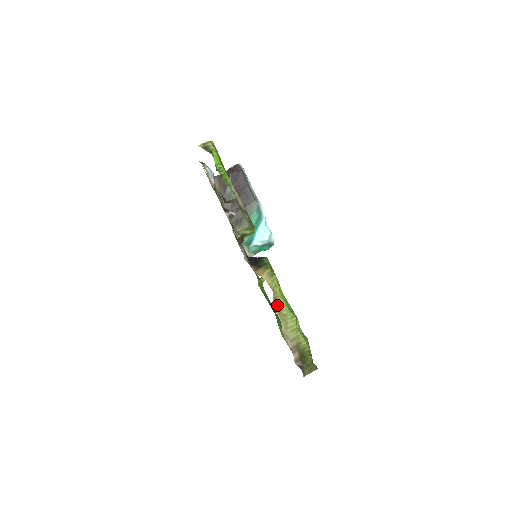
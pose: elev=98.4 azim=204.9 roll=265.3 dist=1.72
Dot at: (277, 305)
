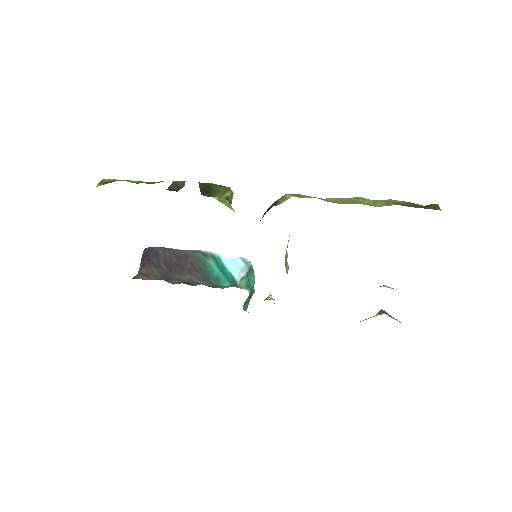
Dot at: (333, 202)
